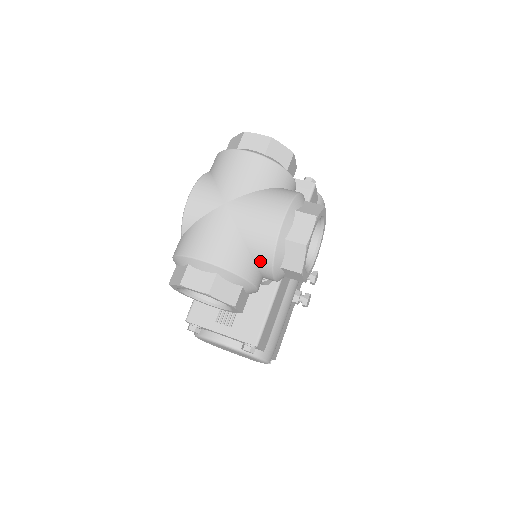
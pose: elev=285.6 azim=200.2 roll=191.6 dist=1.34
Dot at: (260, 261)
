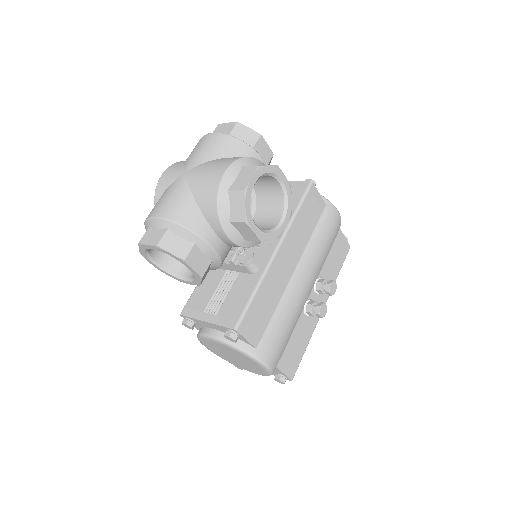
Dot at: (209, 216)
